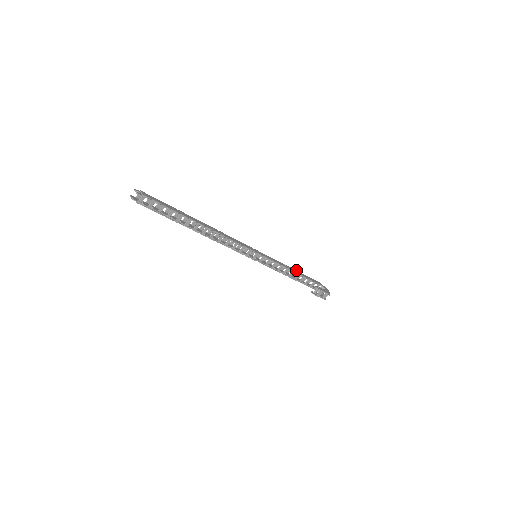
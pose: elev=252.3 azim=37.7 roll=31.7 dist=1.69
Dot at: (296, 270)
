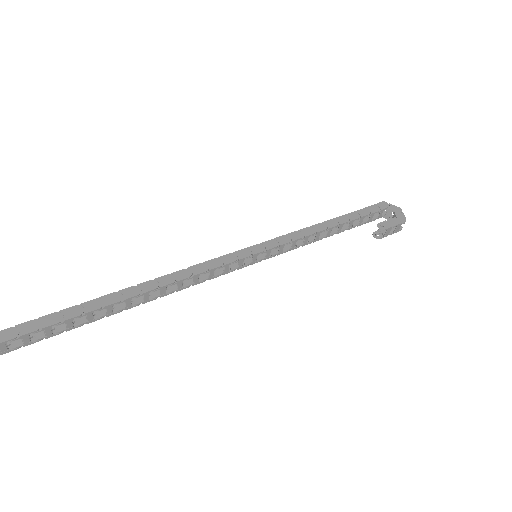
Dot at: occluded
